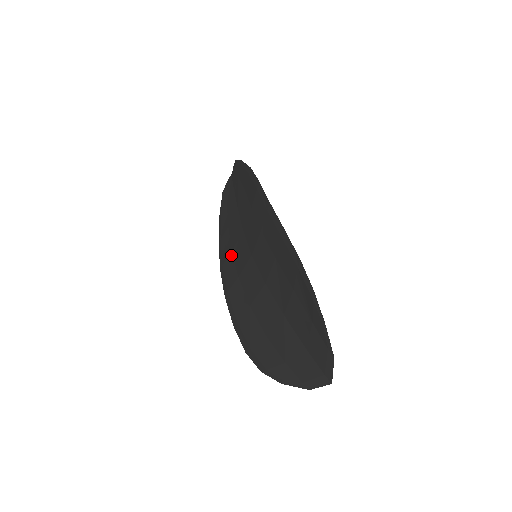
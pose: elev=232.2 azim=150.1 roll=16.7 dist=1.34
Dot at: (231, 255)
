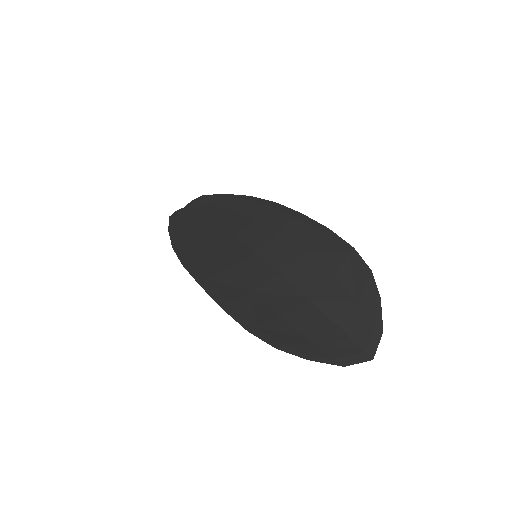
Dot at: (209, 254)
